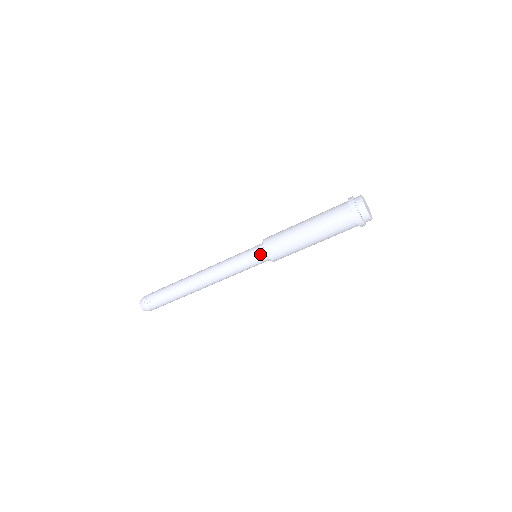
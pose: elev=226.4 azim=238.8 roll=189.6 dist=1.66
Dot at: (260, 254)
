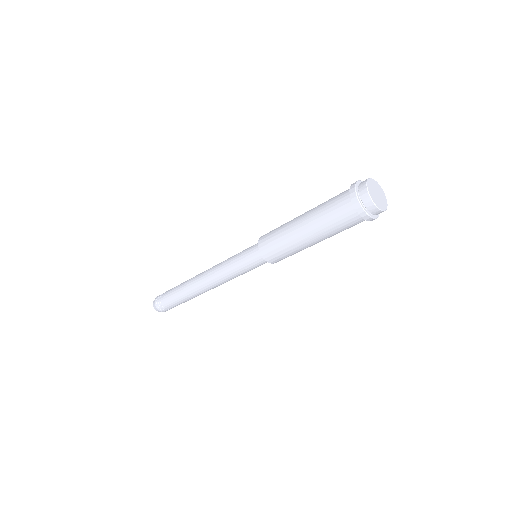
Dot at: (255, 249)
